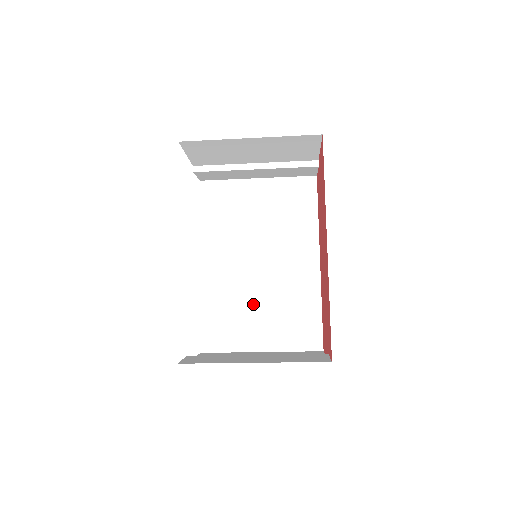
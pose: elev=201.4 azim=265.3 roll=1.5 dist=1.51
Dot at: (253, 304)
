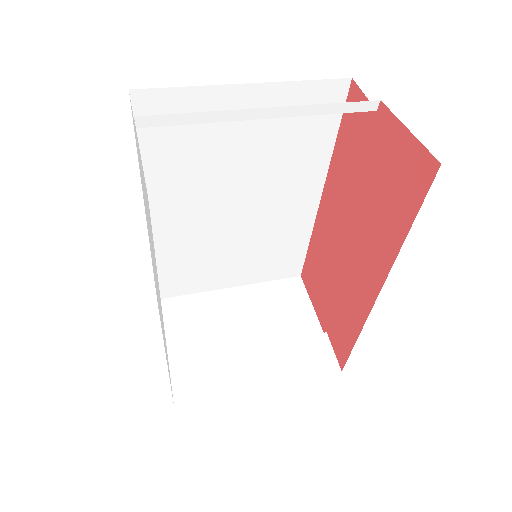
Dot at: (225, 250)
